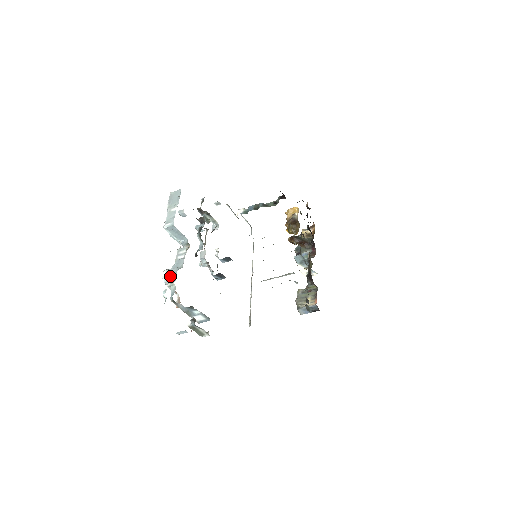
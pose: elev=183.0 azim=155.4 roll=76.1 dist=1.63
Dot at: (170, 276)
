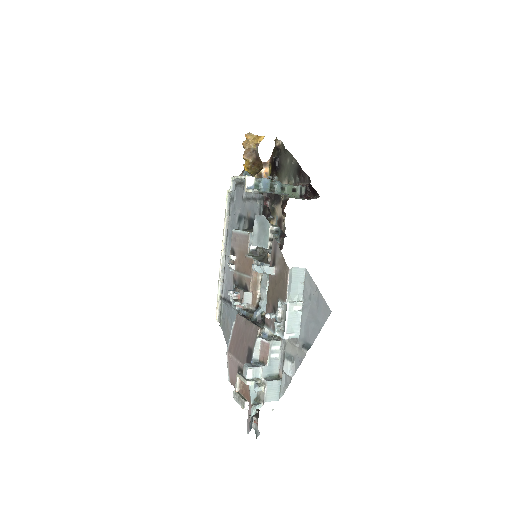
Dot at: (271, 392)
